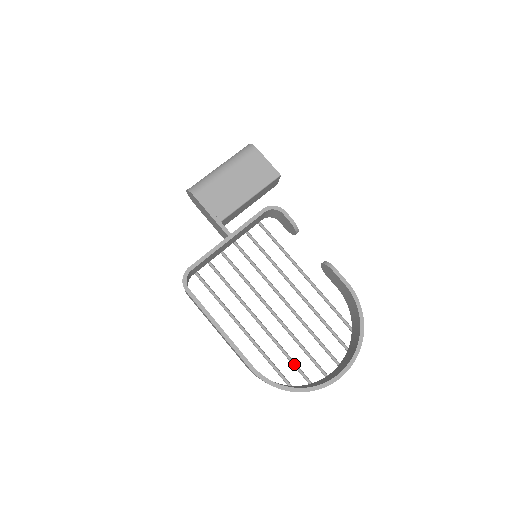
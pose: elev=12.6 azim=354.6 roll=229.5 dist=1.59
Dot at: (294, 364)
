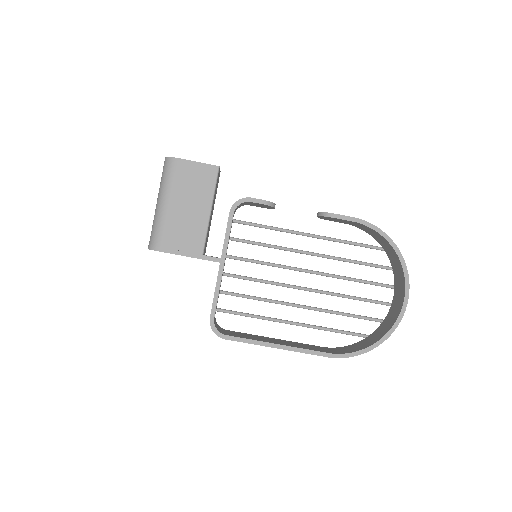
Dot at: (357, 317)
